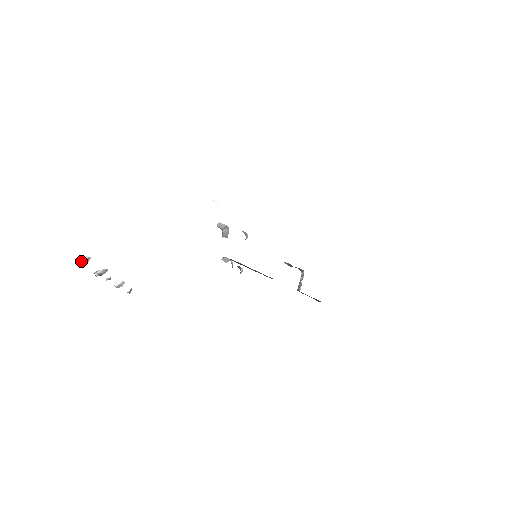
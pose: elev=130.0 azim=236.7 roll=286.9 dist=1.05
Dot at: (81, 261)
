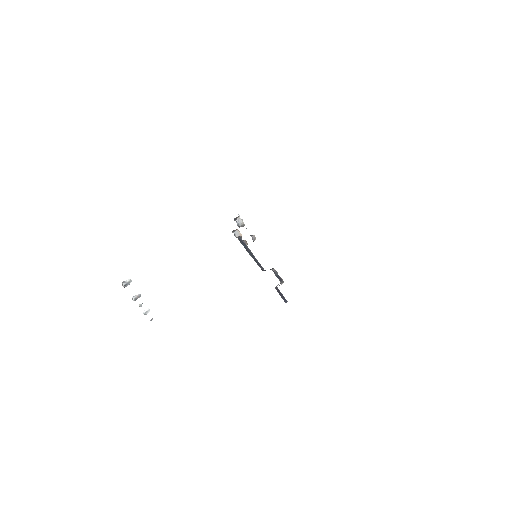
Dot at: (125, 282)
